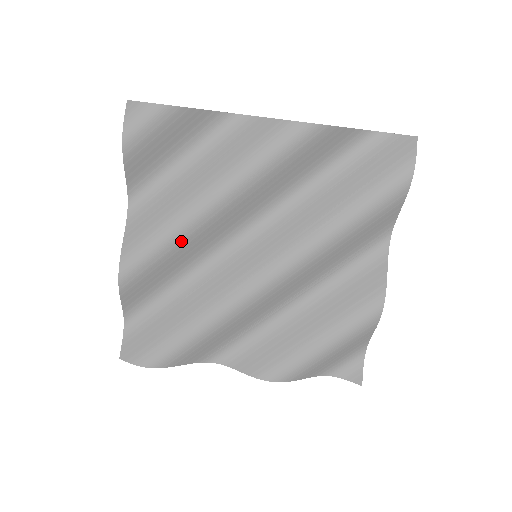
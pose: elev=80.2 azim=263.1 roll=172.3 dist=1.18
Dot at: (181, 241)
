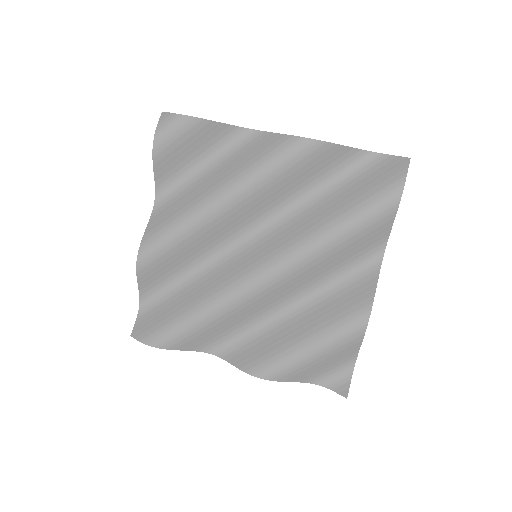
Dot at: (191, 234)
